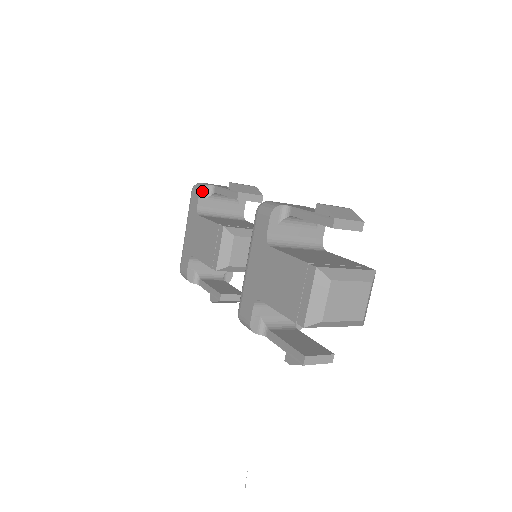
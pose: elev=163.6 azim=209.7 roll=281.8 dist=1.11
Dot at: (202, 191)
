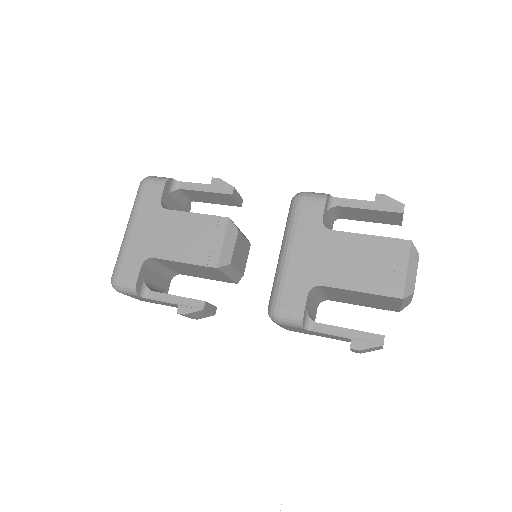
Dot at: (167, 183)
